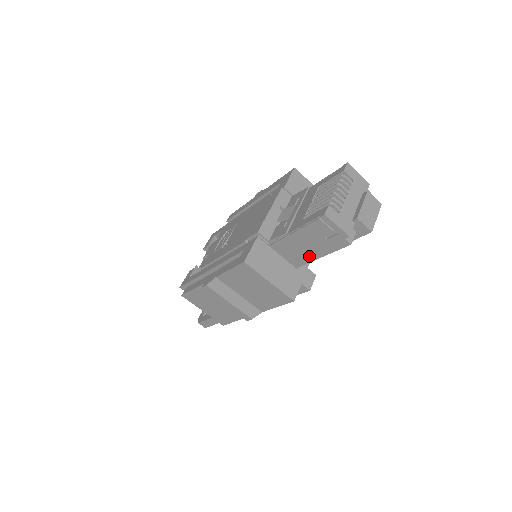
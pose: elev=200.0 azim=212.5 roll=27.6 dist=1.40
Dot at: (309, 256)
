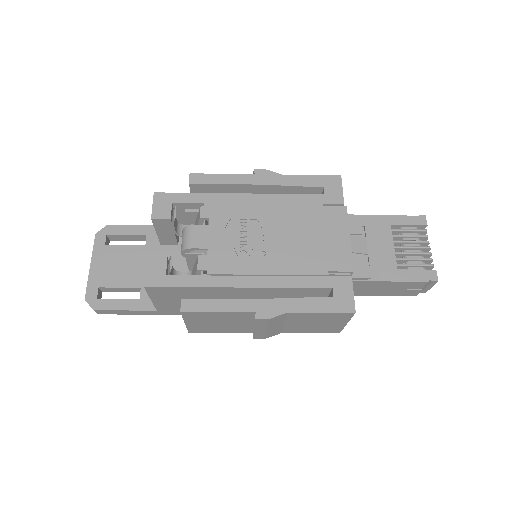
Dot at: (367, 293)
